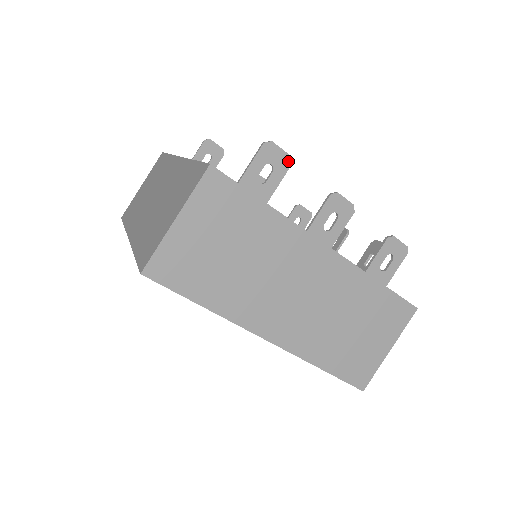
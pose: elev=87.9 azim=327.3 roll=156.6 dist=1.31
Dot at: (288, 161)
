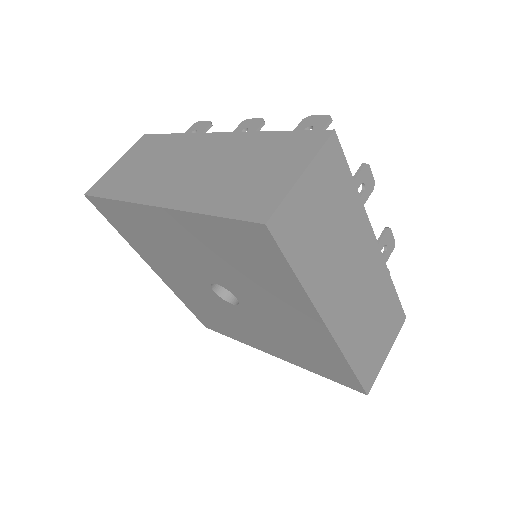
Dot at: (209, 124)
